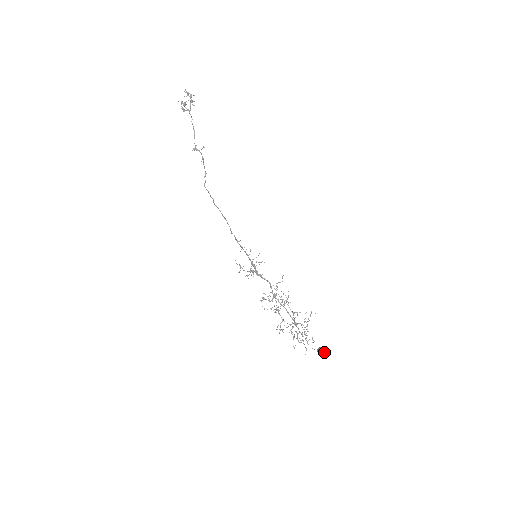
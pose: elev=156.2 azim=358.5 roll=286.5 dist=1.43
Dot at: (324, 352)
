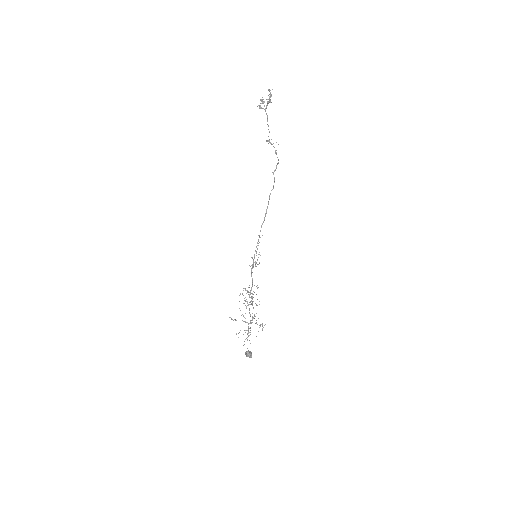
Dot at: (248, 356)
